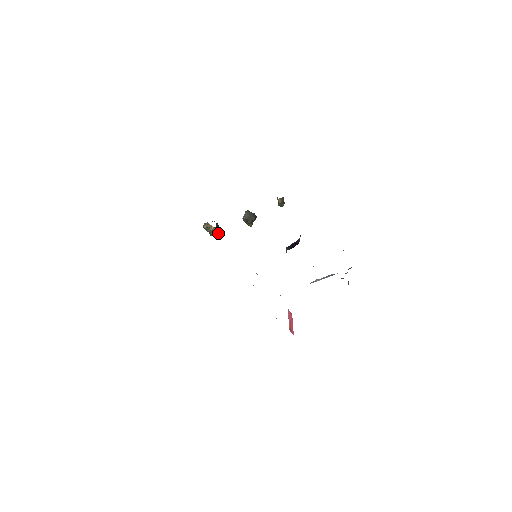
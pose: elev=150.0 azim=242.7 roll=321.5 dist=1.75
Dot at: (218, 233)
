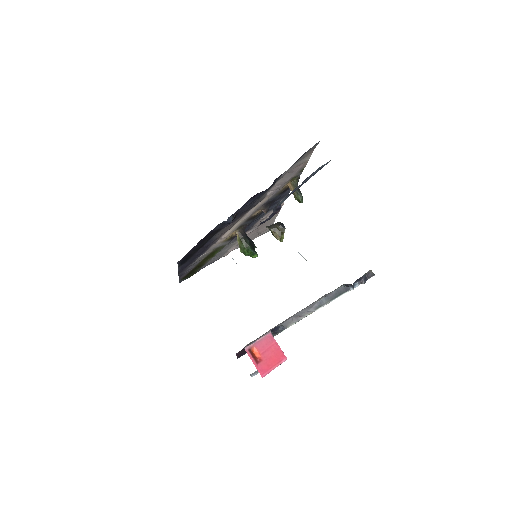
Dot at: (247, 248)
